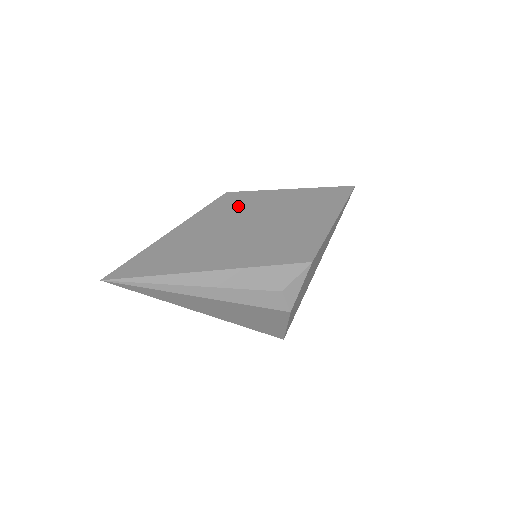
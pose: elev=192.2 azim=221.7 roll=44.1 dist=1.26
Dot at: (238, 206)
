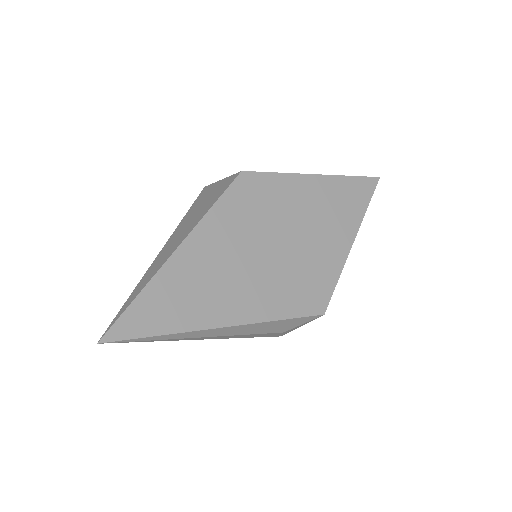
Dot at: (255, 204)
